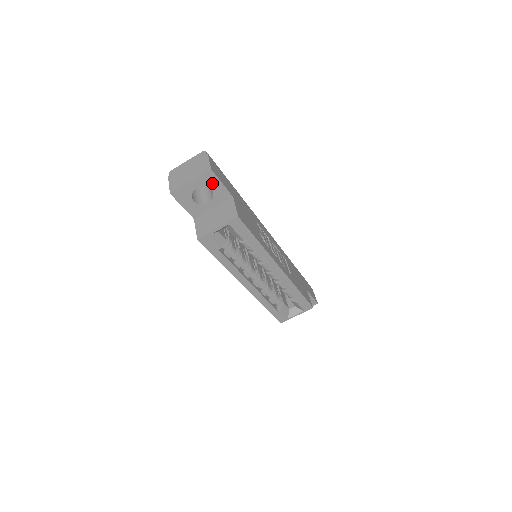
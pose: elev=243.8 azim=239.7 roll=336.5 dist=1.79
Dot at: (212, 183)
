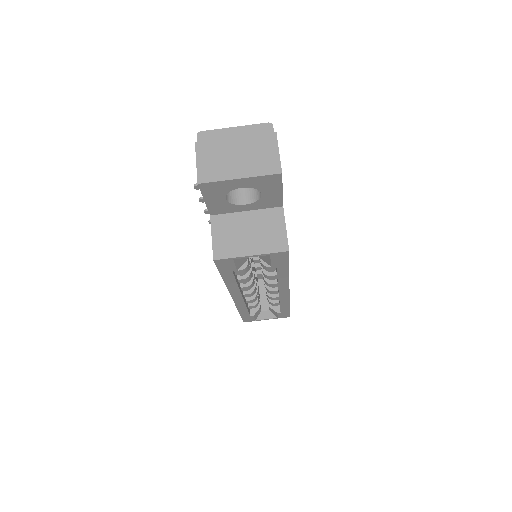
Dot at: (269, 187)
